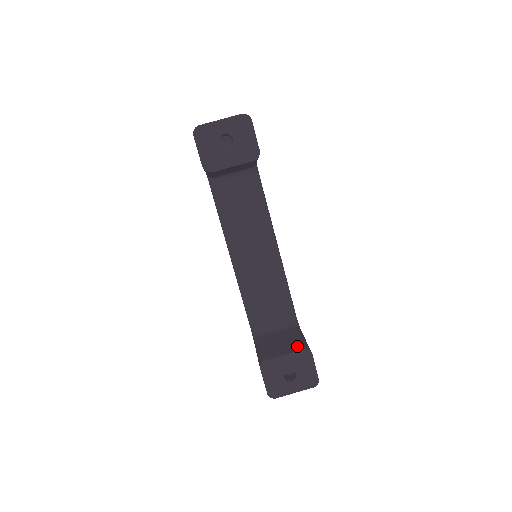
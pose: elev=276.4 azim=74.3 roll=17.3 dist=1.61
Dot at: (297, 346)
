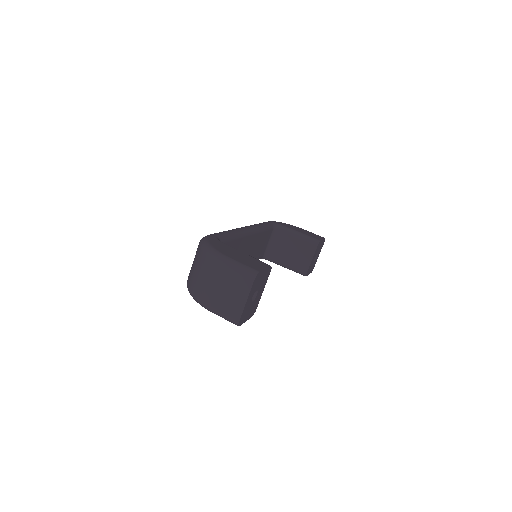
Dot at: (310, 247)
